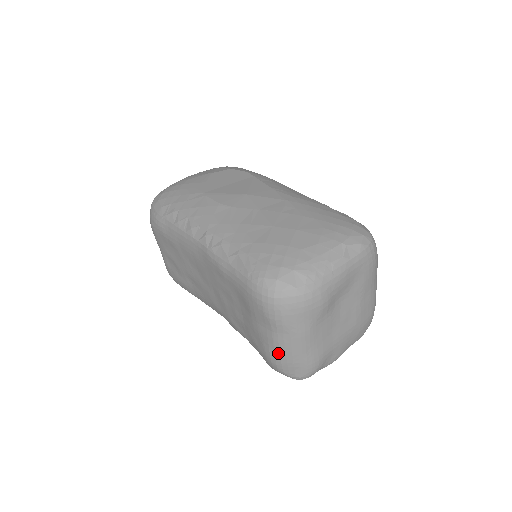
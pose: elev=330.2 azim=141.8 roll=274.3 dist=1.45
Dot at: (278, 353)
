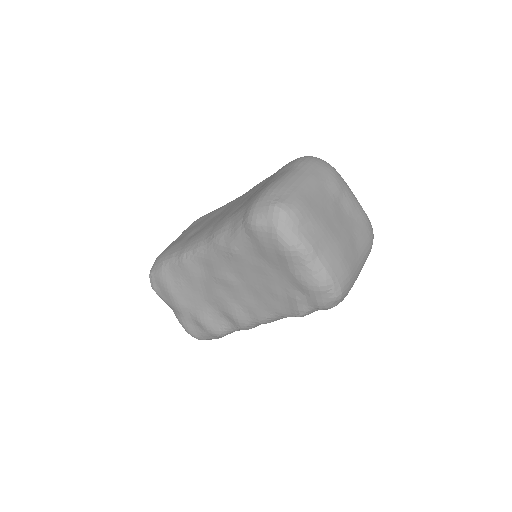
Dot at: (282, 180)
